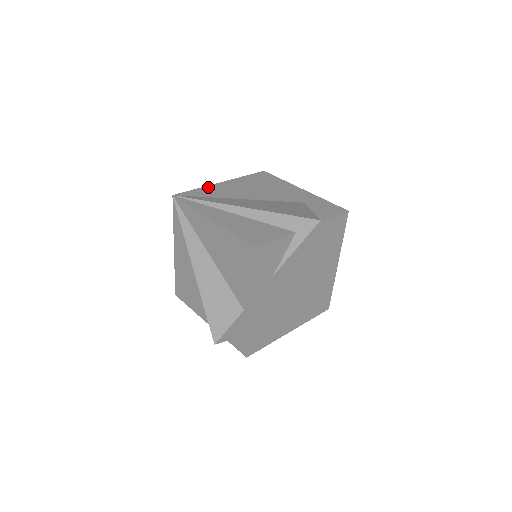
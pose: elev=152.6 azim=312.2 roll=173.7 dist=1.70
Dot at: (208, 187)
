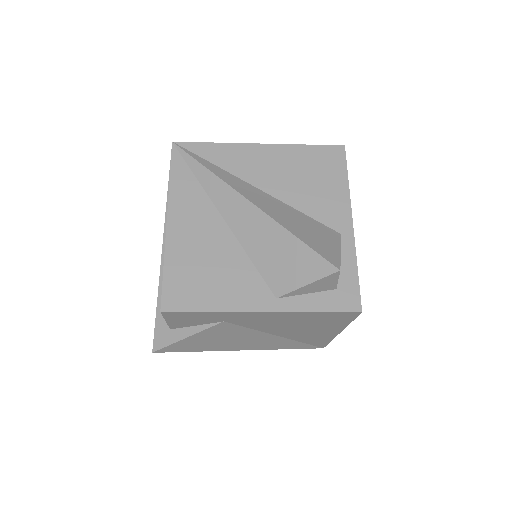
Dot at: occluded
